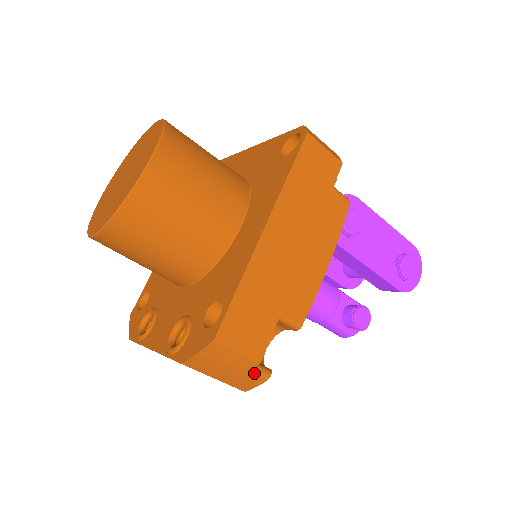
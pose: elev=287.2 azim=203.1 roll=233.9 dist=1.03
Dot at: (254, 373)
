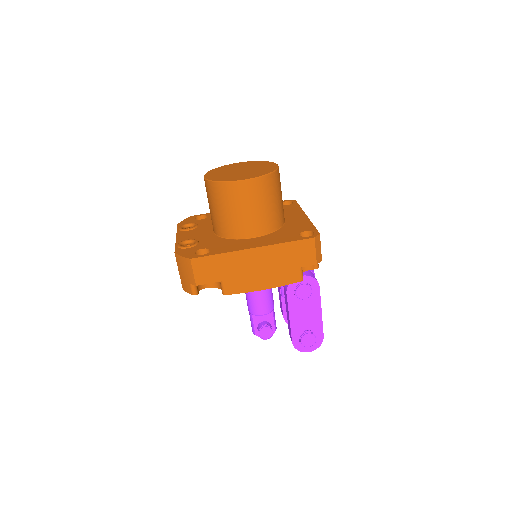
Dot at: (191, 287)
